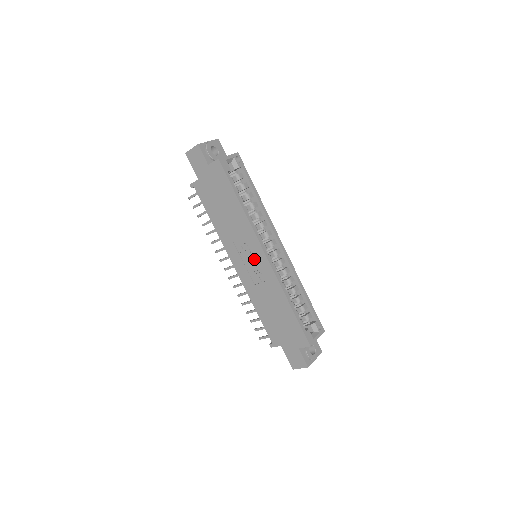
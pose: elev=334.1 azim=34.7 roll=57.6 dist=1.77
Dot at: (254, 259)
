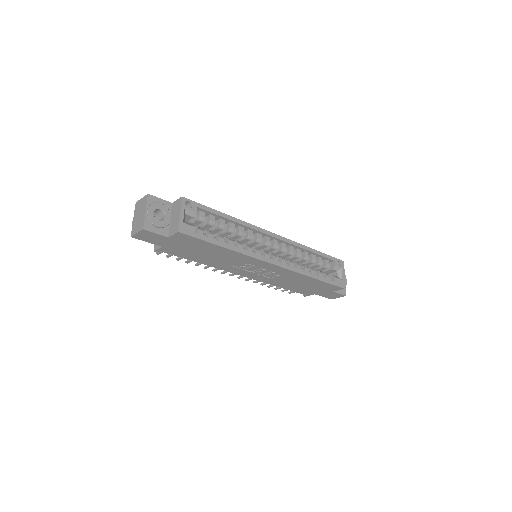
Dot at: (263, 269)
